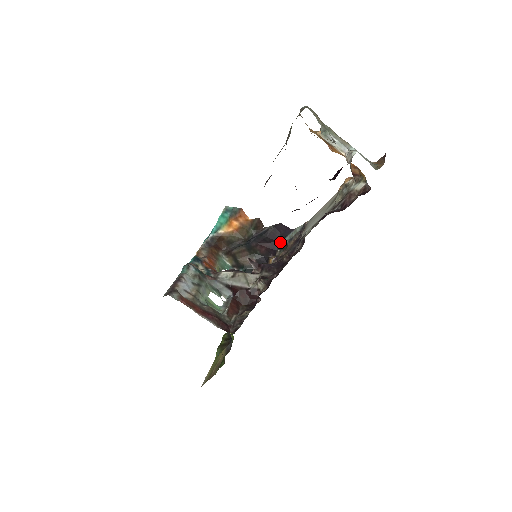
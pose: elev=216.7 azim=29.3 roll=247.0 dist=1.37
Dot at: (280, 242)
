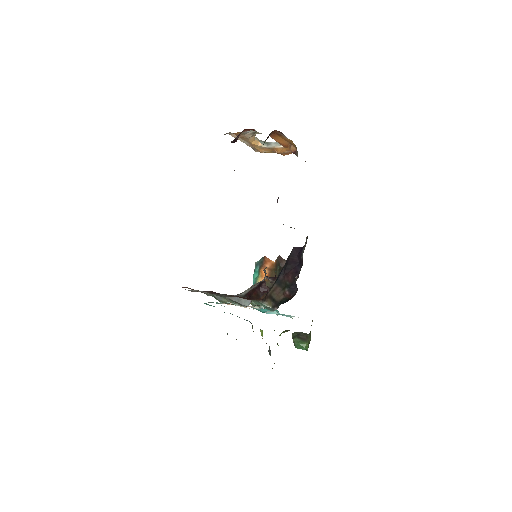
Dot at: (299, 263)
